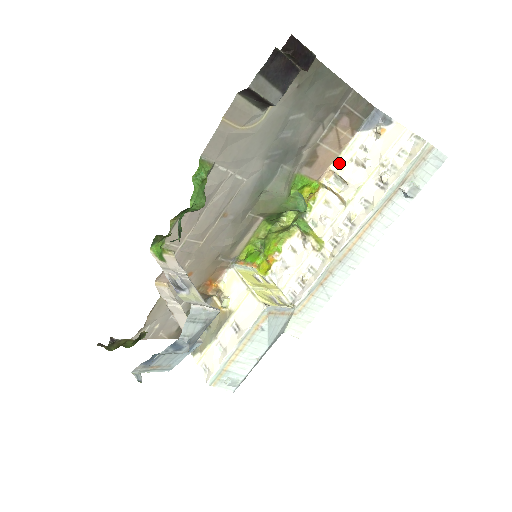
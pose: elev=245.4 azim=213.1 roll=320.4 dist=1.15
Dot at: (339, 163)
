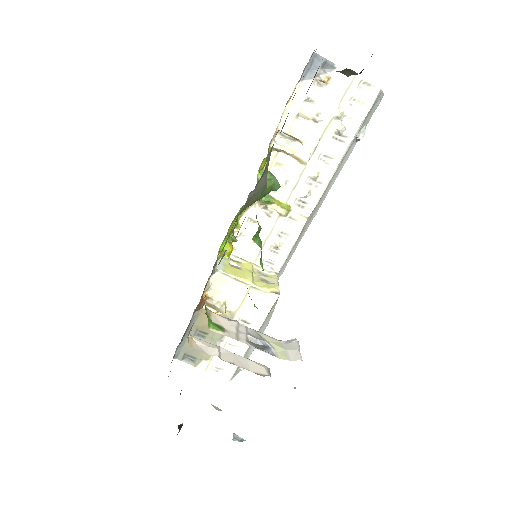
Dot at: occluded
